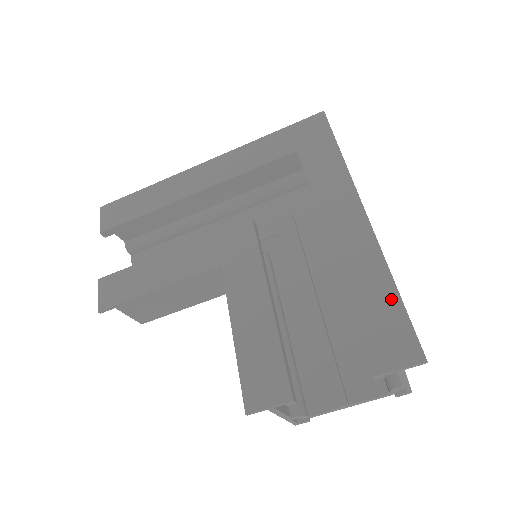
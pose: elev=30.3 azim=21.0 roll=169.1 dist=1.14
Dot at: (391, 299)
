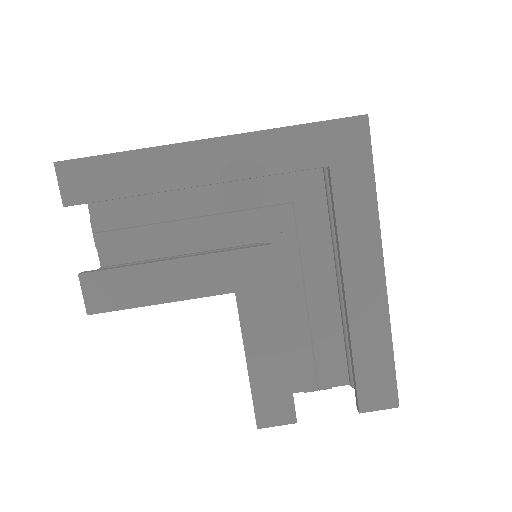
Dot at: (386, 357)
